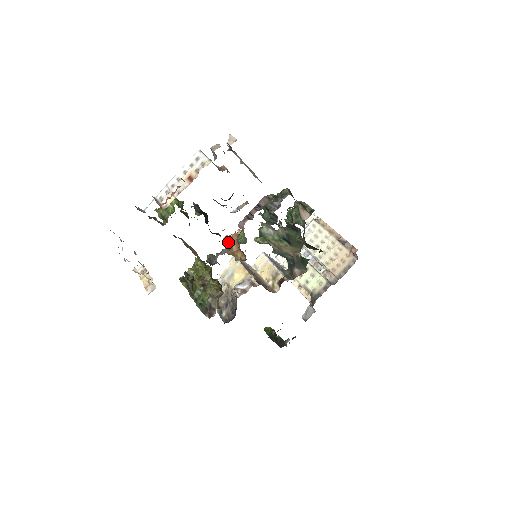
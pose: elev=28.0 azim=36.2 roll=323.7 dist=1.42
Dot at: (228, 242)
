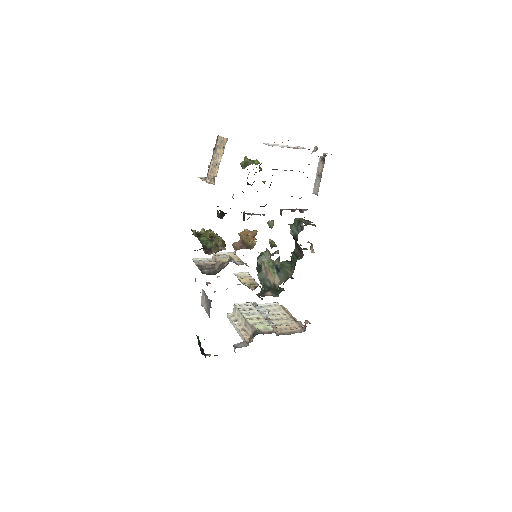
Dot at: (246, 232)
